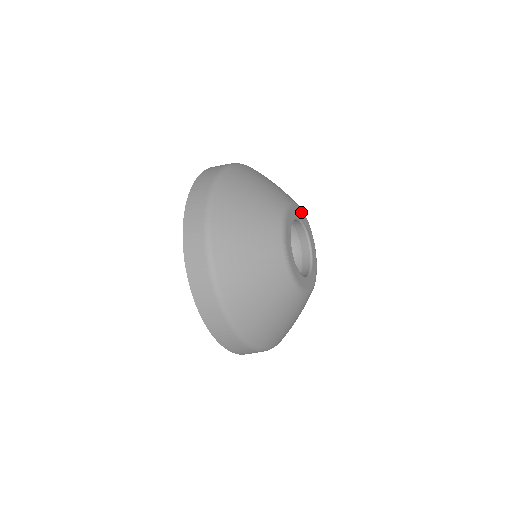
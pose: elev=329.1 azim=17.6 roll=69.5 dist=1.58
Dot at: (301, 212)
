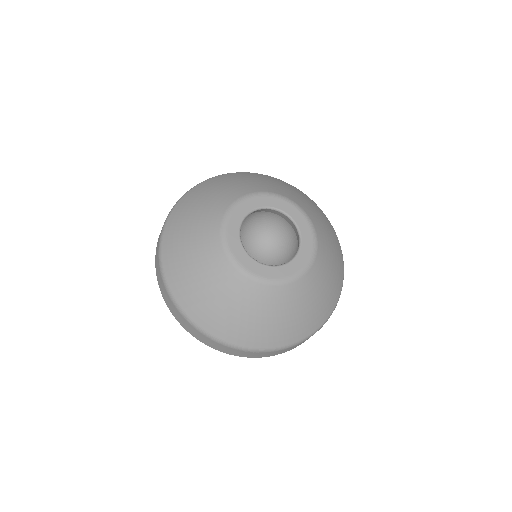
Dot at: (300, 214)
